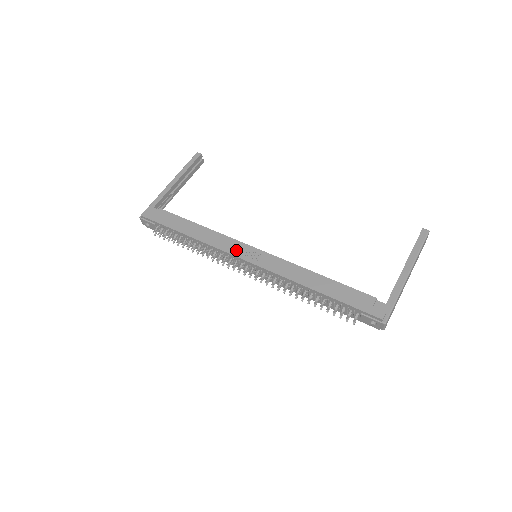
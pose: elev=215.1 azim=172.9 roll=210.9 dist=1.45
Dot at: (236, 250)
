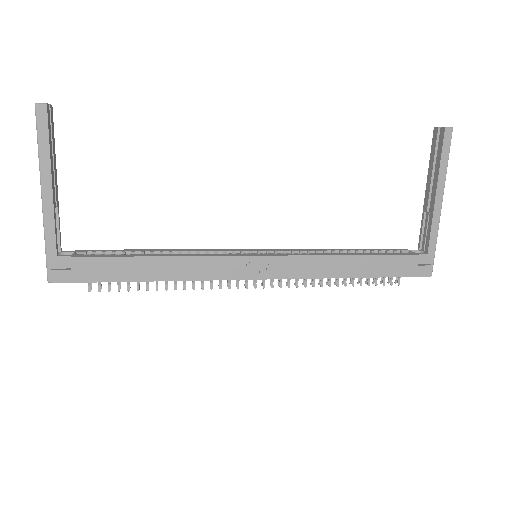
Dot at: (235, 271)
